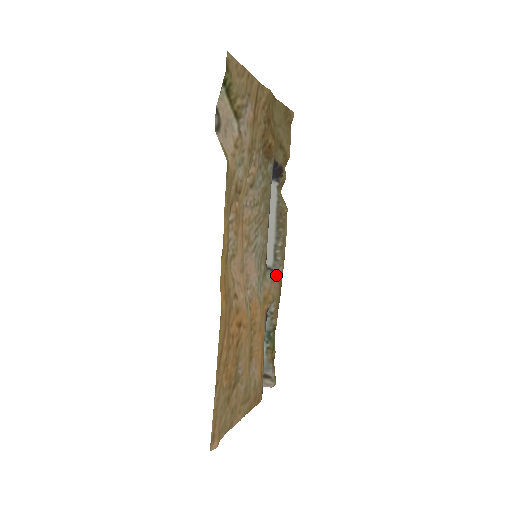
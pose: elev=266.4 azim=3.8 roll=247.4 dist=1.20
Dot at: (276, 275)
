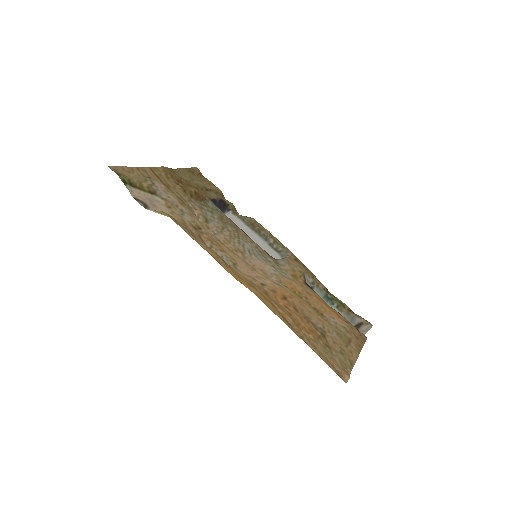
Dot at: (289, 259)
